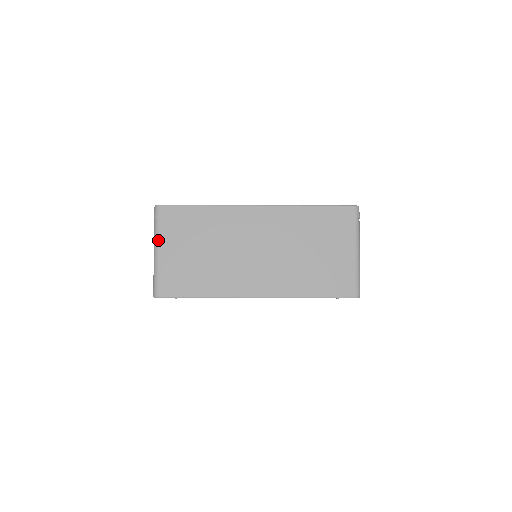
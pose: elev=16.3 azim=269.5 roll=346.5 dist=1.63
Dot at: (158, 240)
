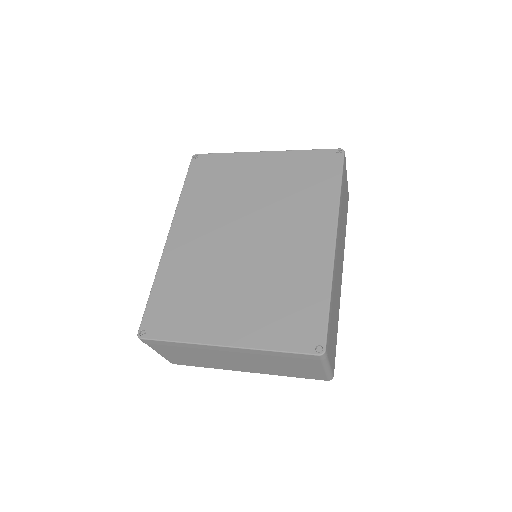
Dot at: occluded
